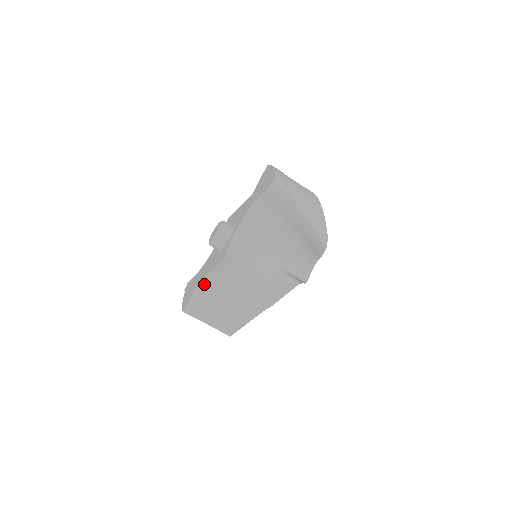
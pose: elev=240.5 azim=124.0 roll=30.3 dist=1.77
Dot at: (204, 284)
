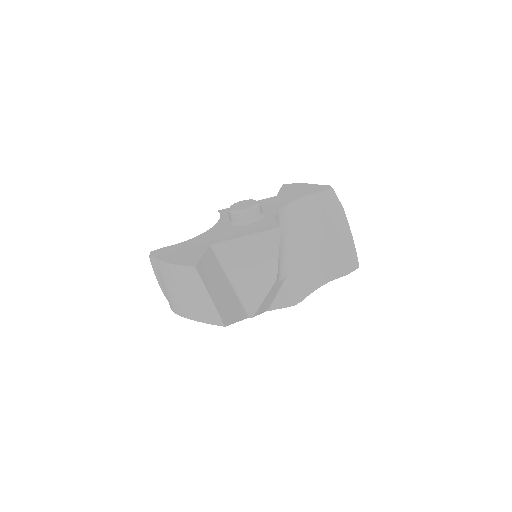
Dot at: (214, 251)
